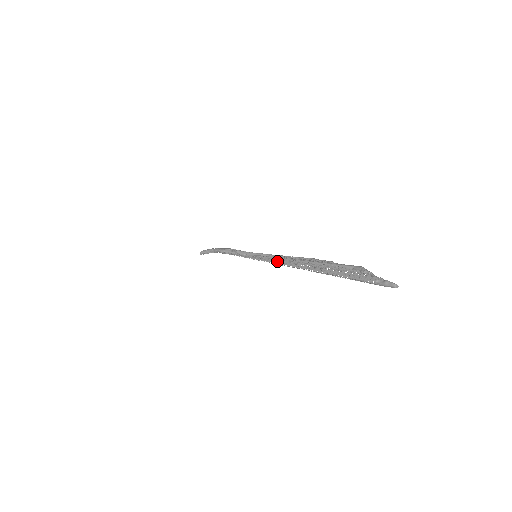
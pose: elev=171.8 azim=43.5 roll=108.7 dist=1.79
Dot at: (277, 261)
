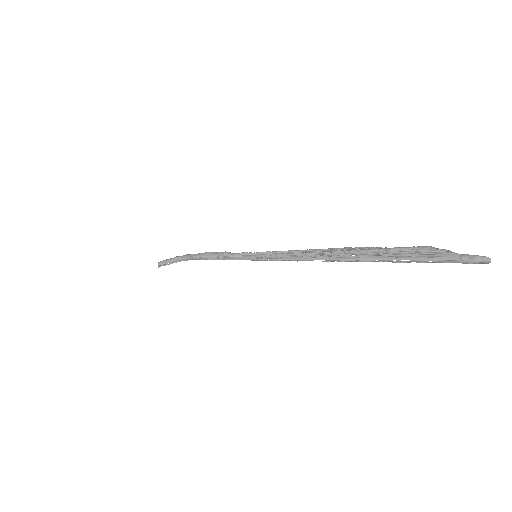
Dot at: (296, 257)
